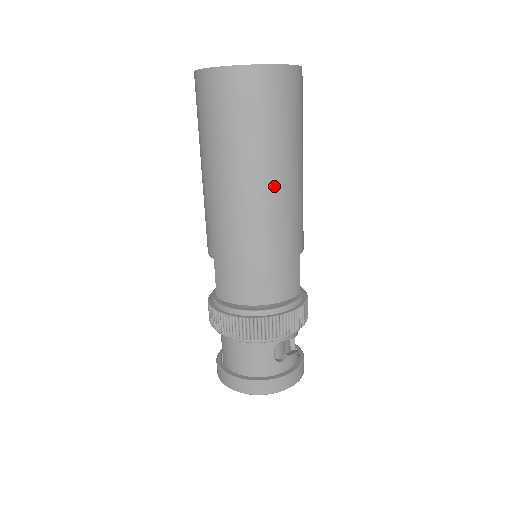
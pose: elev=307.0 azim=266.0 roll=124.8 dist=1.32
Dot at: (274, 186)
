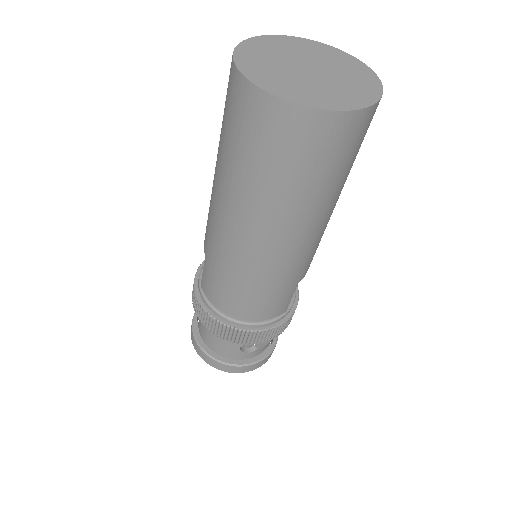
Dot at: (285, 233)
